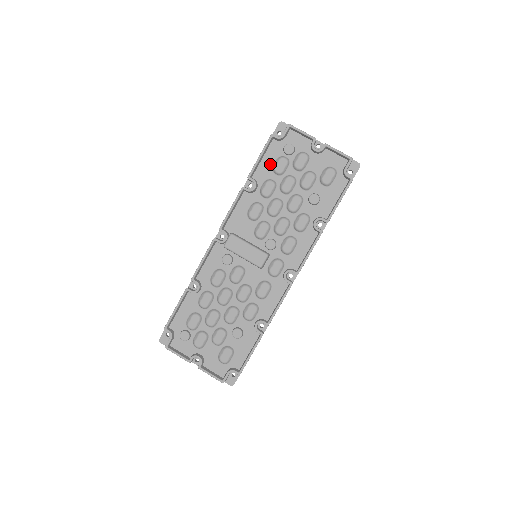
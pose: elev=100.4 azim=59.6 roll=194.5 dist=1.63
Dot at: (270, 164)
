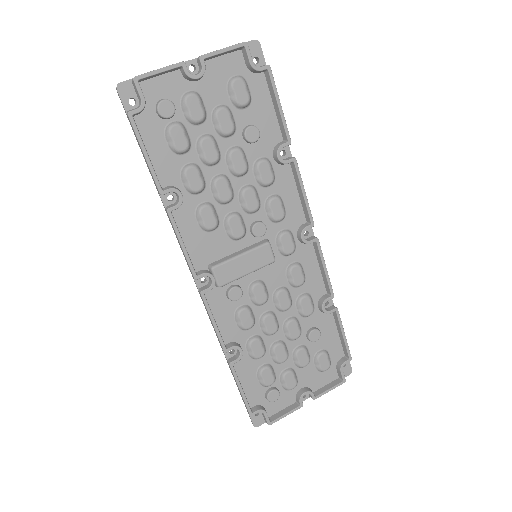
Dot at: (164, 150)
